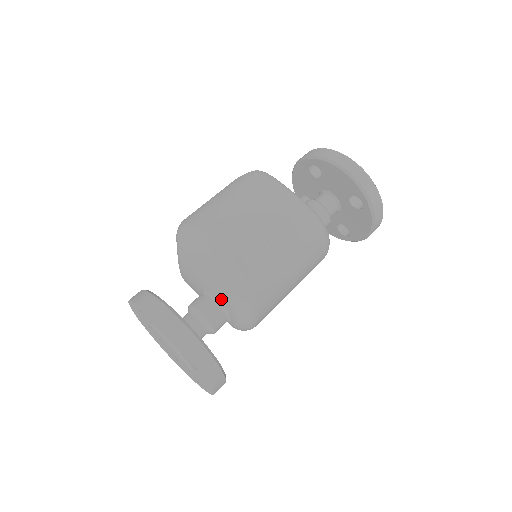
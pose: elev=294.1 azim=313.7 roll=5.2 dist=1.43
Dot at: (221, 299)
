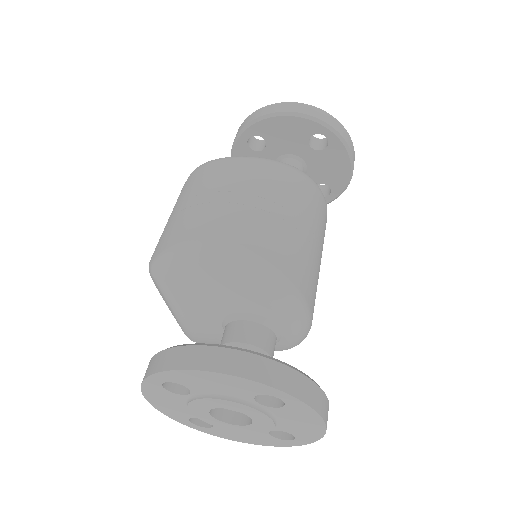
Dot at: (253, 311)
